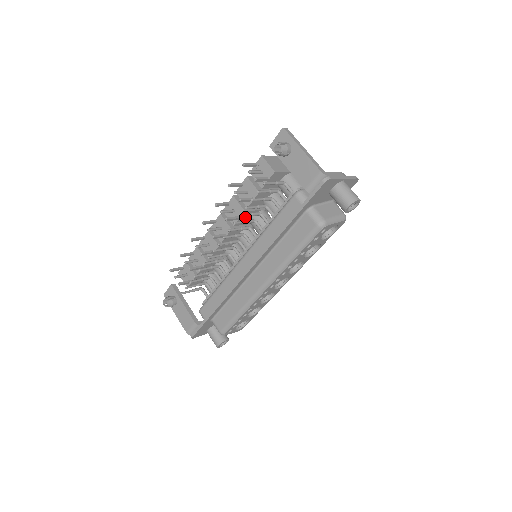
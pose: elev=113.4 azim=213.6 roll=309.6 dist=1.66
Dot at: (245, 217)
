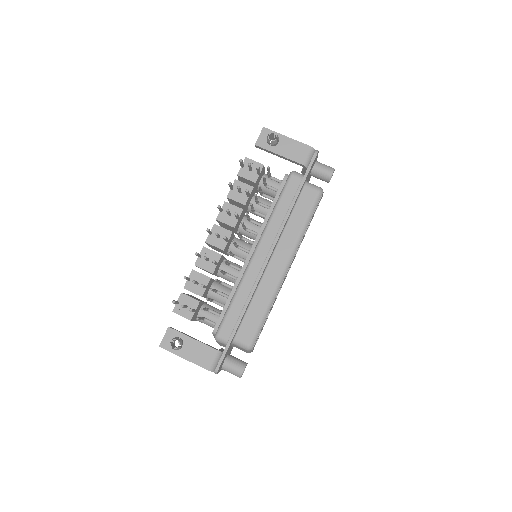
Dot at: (240, 219)
